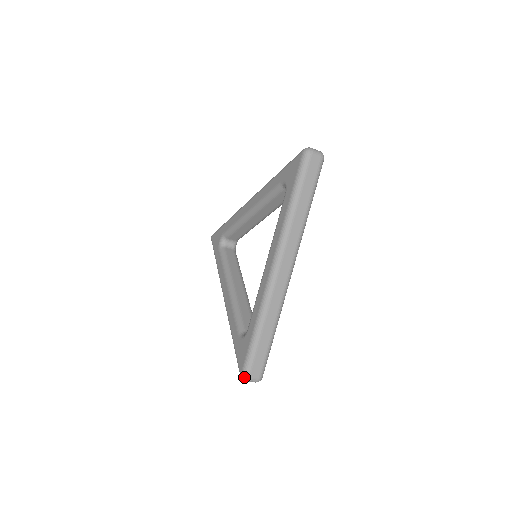
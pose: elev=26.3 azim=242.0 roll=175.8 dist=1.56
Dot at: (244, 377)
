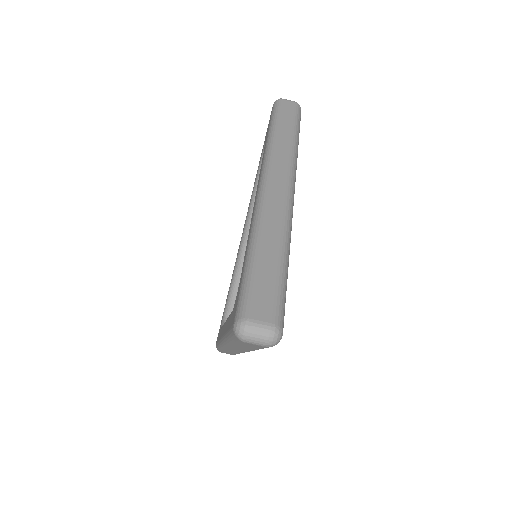
Dot at: (239, 322)
